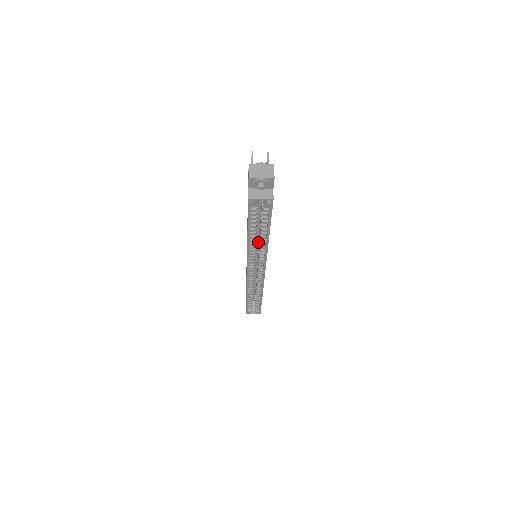
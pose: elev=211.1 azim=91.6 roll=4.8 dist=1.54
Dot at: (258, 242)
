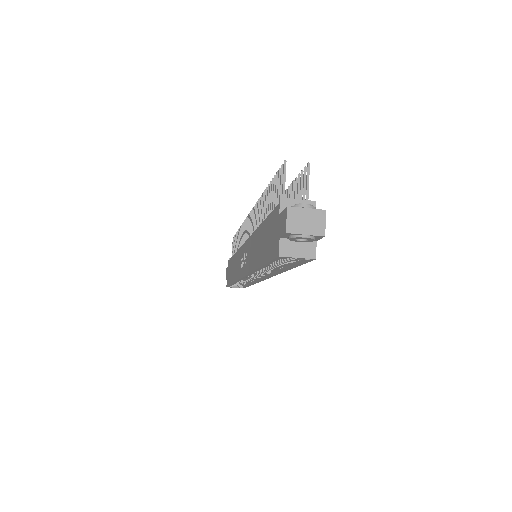
Dot at: occluded
